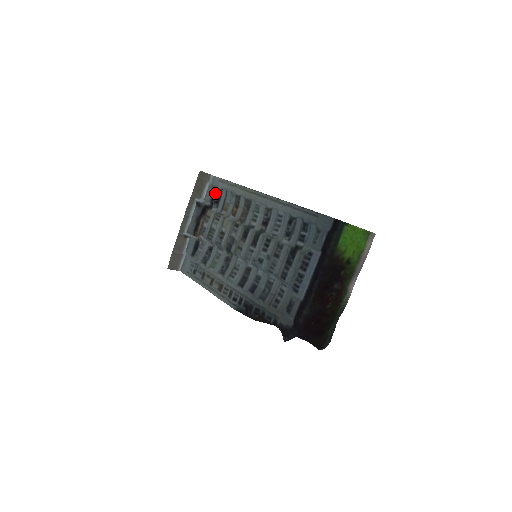
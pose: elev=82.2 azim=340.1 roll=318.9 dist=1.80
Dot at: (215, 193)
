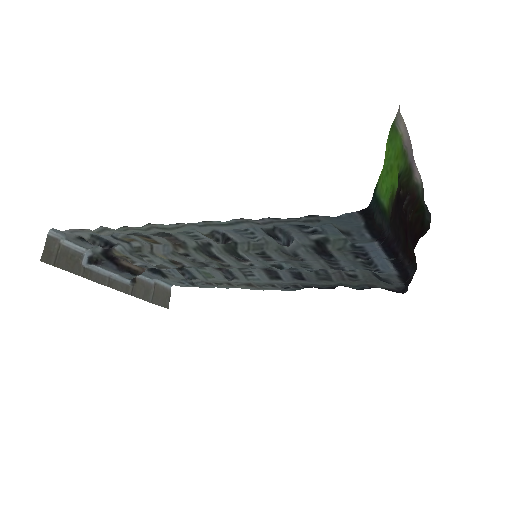
Dot at: occluded
